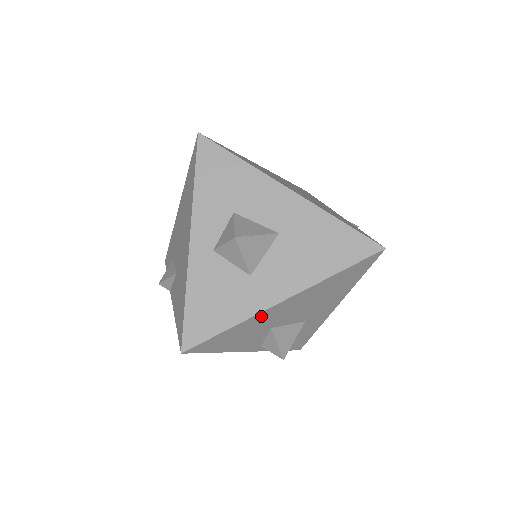
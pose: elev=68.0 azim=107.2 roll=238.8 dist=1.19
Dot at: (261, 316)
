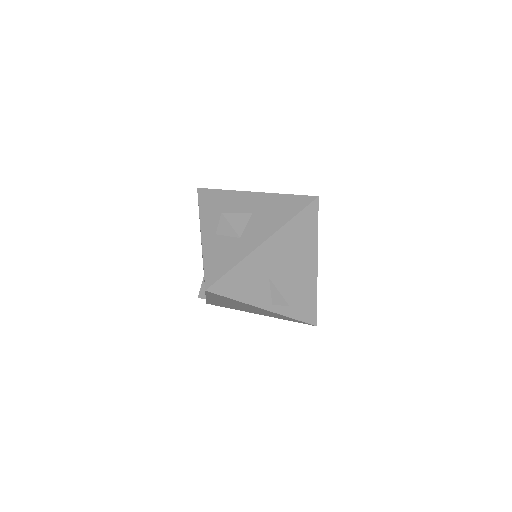
Dot at: (253, 258)
